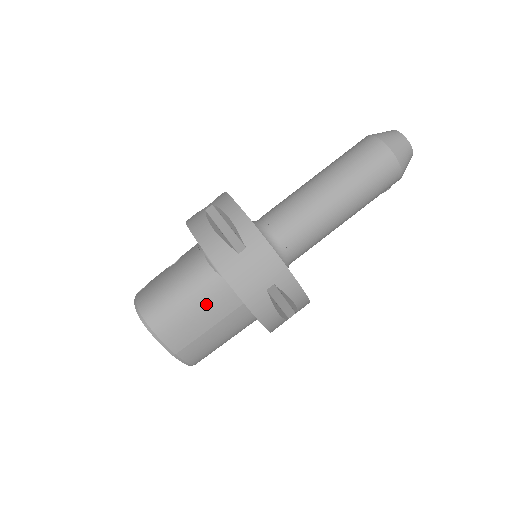
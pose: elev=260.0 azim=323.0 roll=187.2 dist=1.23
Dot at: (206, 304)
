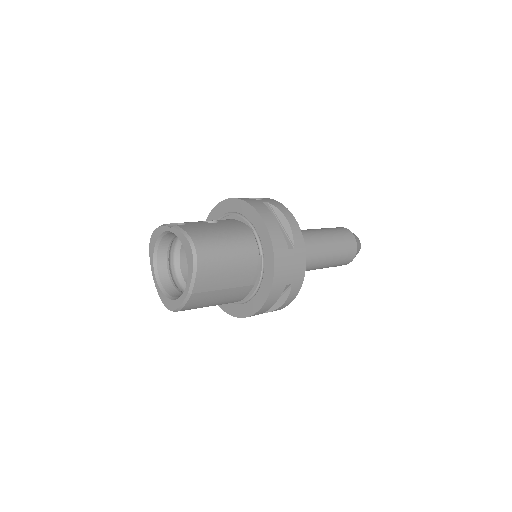
Dot at: (239, 269)
